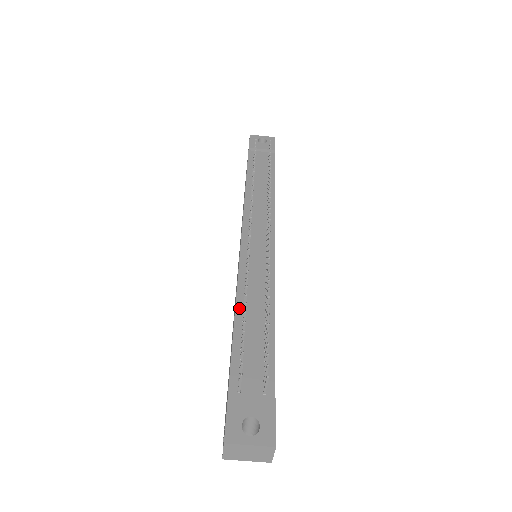
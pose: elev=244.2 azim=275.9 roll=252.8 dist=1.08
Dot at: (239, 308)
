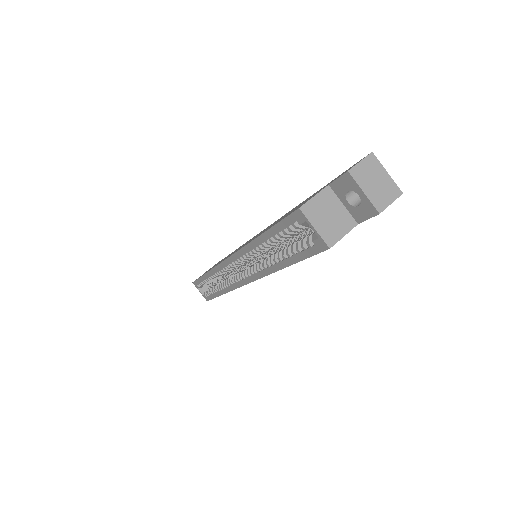
Dot at: occluded
